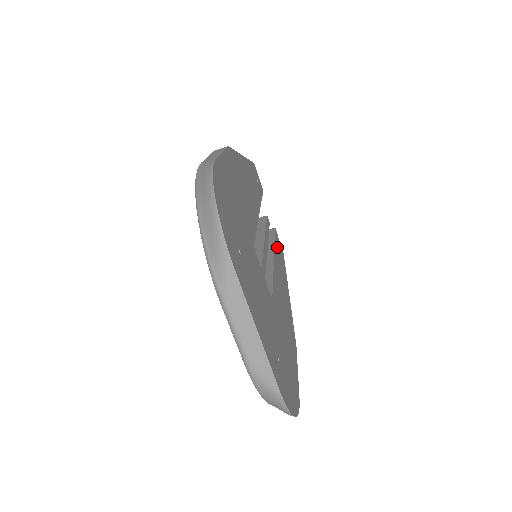
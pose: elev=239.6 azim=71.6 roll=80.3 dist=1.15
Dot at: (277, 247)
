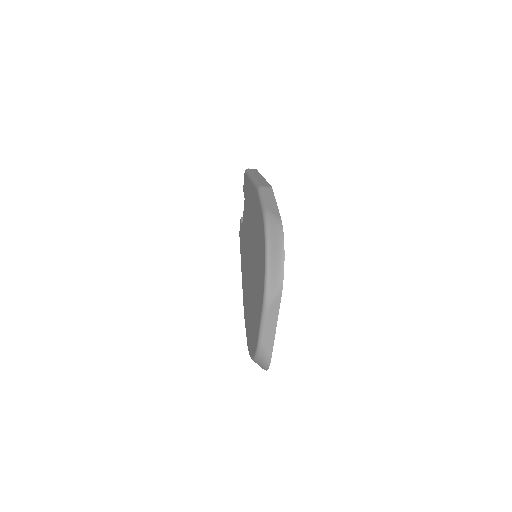
Dot at: occluded
